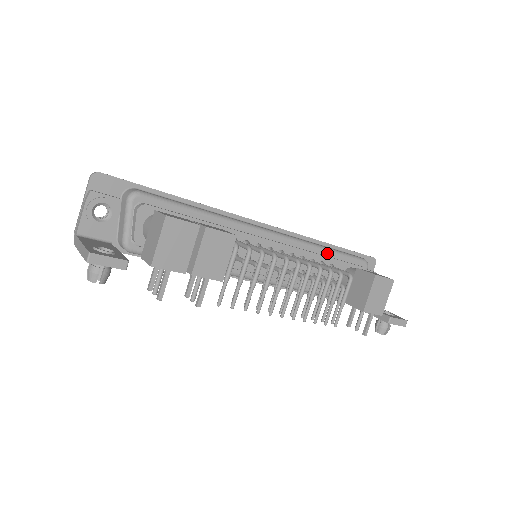
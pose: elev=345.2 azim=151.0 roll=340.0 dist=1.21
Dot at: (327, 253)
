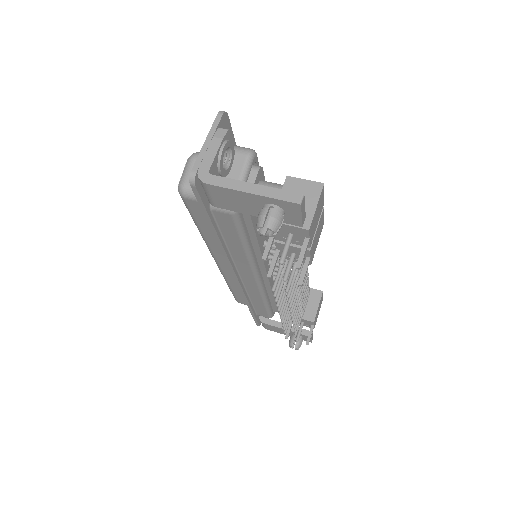
Dot at: occluded
